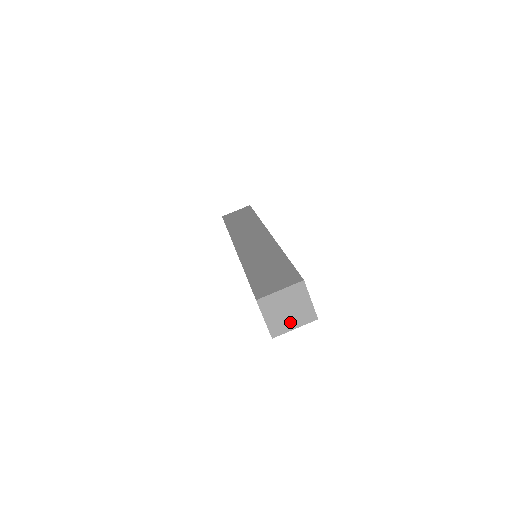
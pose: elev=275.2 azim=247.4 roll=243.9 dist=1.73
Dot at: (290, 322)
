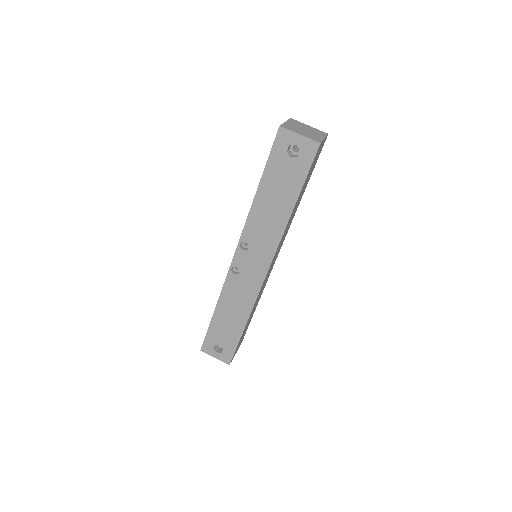
Dot at: (316, 135)
